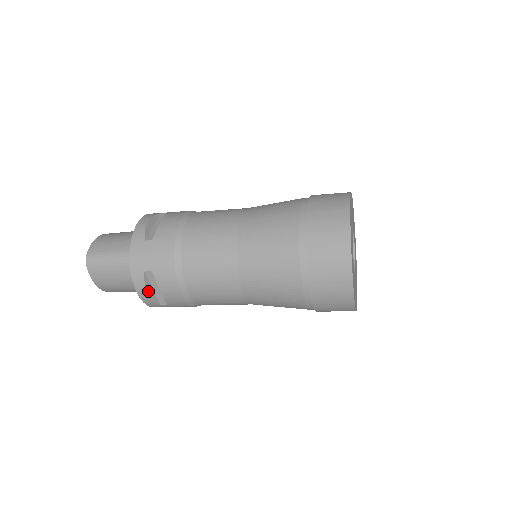
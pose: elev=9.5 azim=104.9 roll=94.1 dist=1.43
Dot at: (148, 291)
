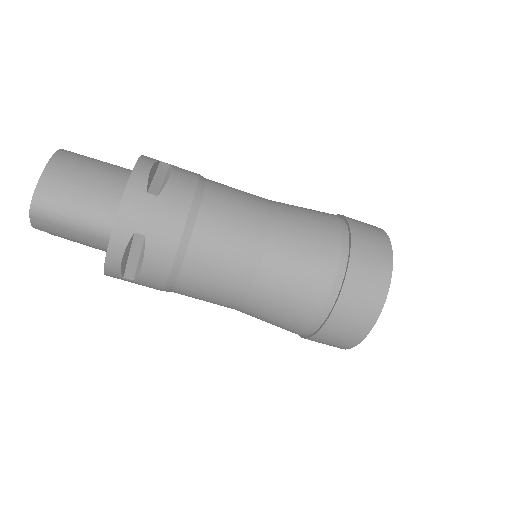
Dot at: (152, 169)
